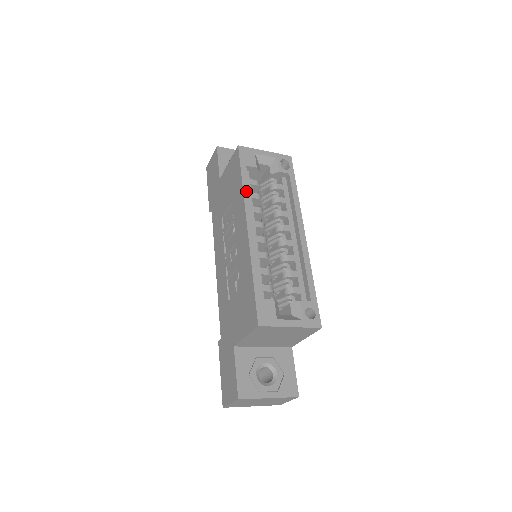
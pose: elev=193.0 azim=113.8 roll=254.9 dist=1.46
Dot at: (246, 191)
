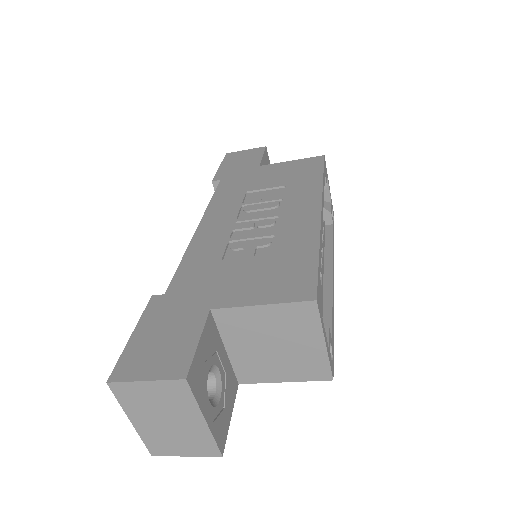
Dot at: occluded
